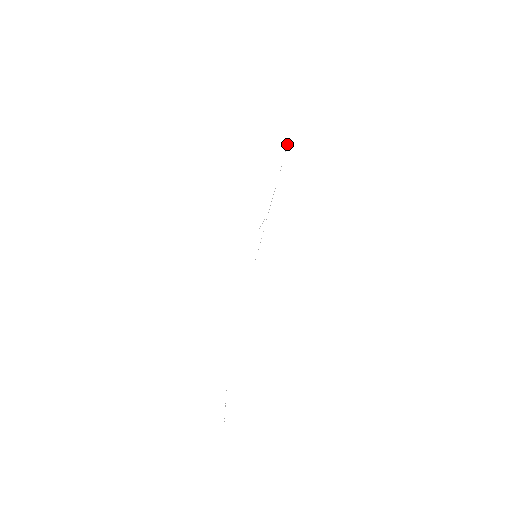
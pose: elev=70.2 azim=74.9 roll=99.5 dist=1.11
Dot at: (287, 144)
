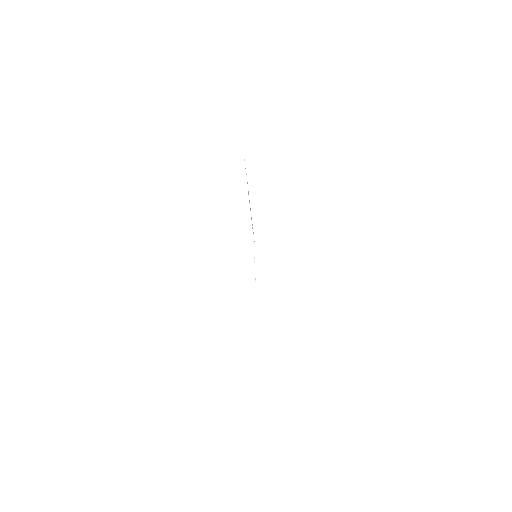
Dot at: (244, 160)
